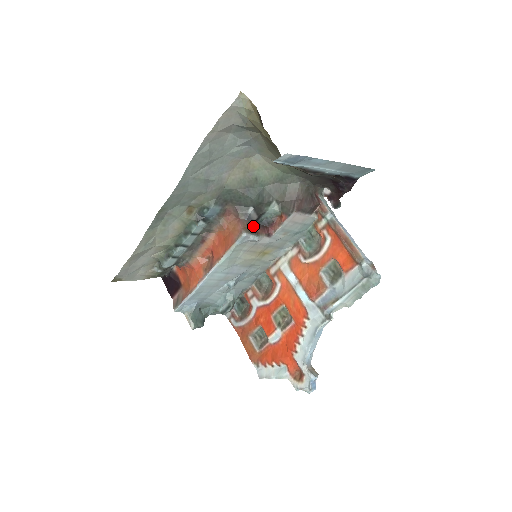
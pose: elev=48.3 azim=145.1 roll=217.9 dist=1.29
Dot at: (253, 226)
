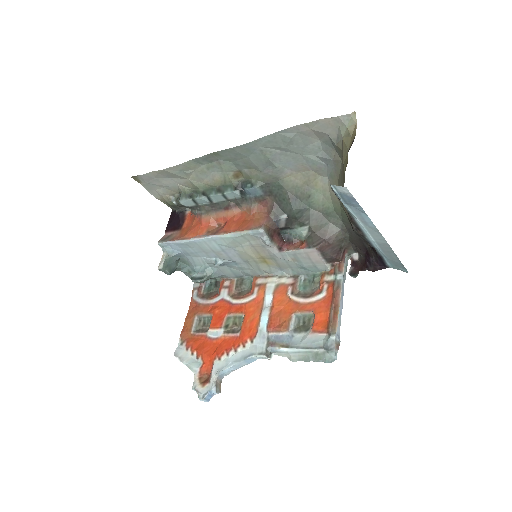
Dot at: (274, 231)
